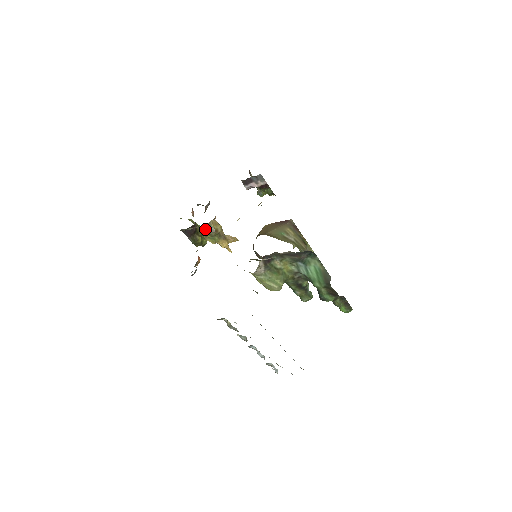
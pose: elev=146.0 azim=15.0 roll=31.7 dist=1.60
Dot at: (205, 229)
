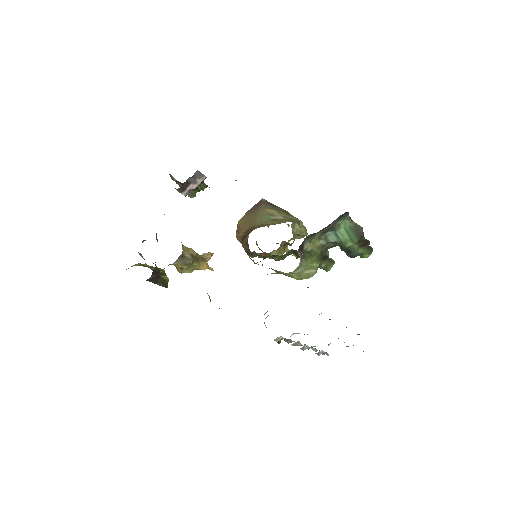
Dot at: (179, 262)
